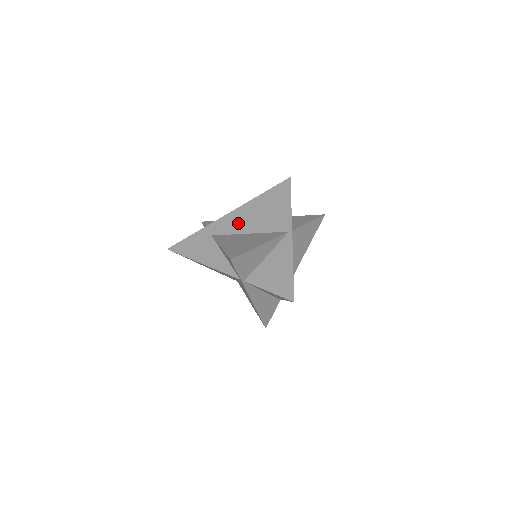
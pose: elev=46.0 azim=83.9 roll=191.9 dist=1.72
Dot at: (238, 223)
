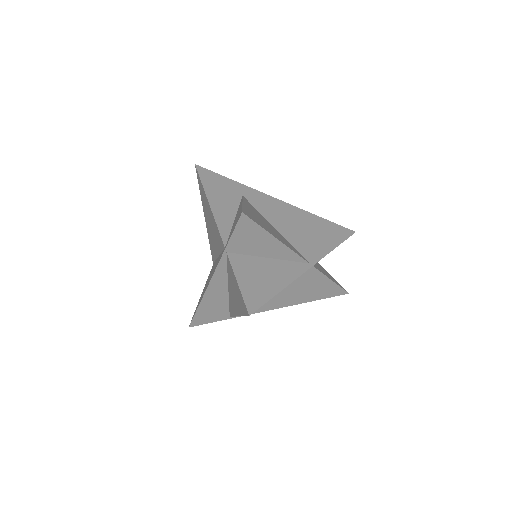
Dot at: (275, 212)
